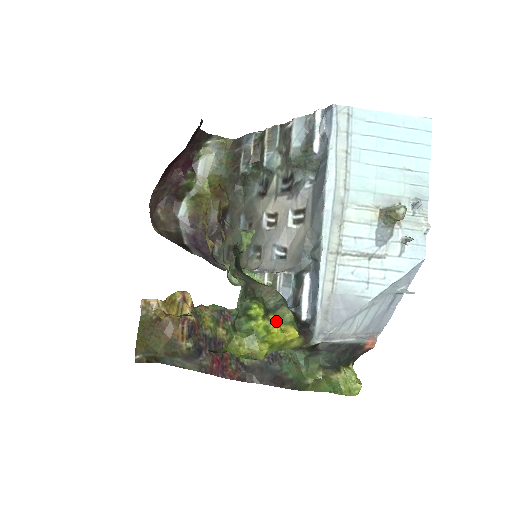
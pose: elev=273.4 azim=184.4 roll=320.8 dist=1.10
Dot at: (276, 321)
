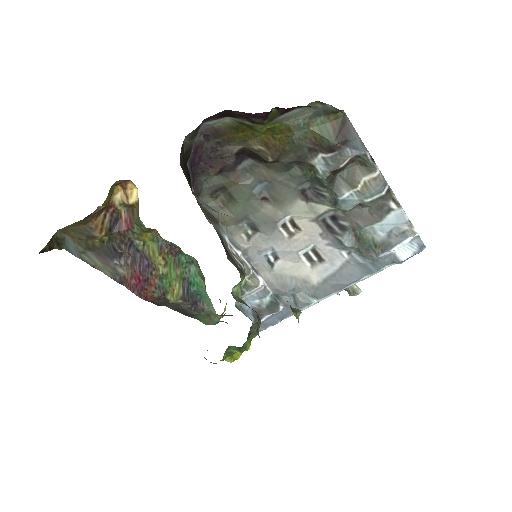
Dot at: occluded
